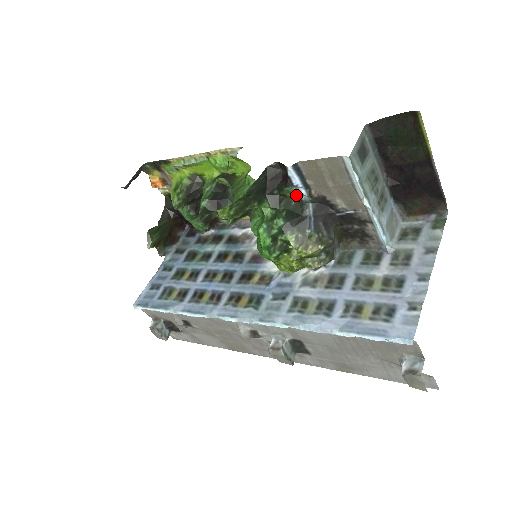
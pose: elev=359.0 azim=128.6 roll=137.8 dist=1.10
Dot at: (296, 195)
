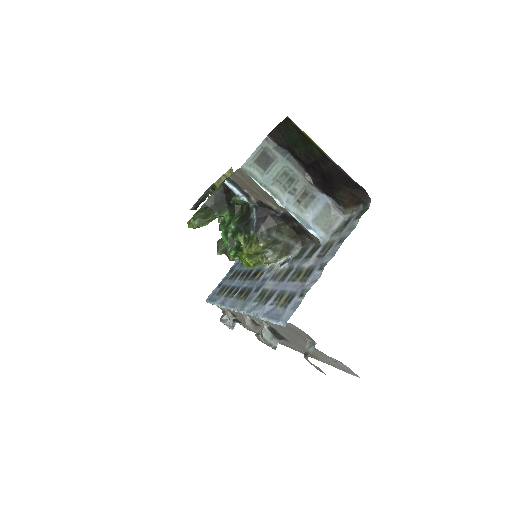
Dot at: (247, 202)
